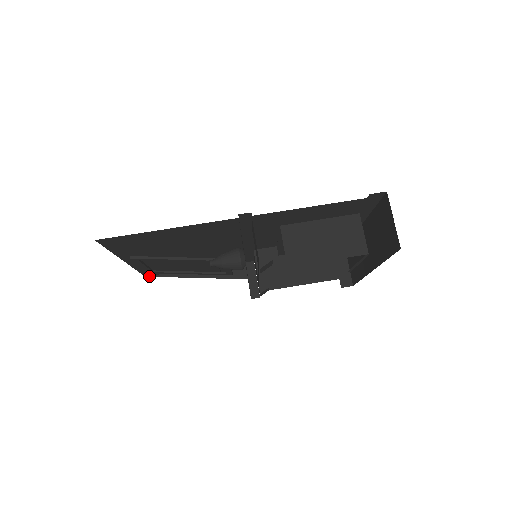
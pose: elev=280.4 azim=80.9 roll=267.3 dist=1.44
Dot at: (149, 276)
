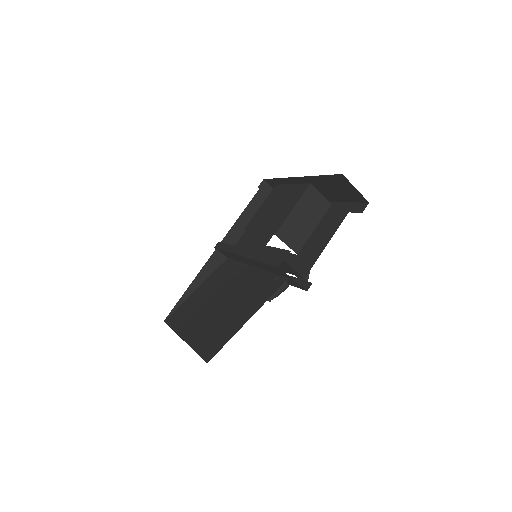
Dot at: (166, 318)
